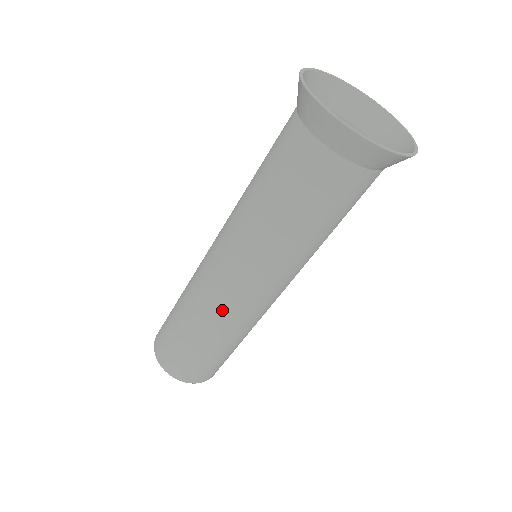
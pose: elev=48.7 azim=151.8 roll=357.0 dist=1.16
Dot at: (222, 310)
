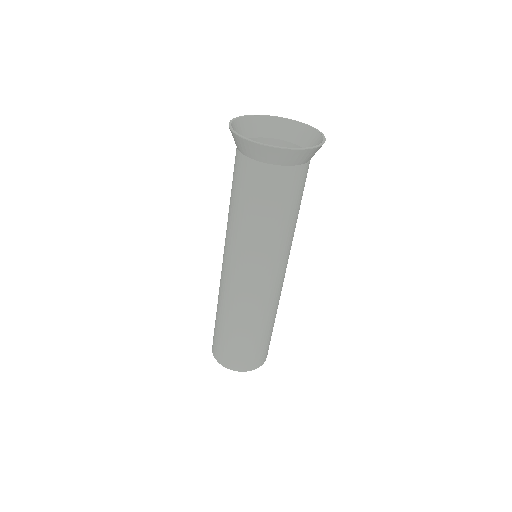
Dot at: (256, 303)
